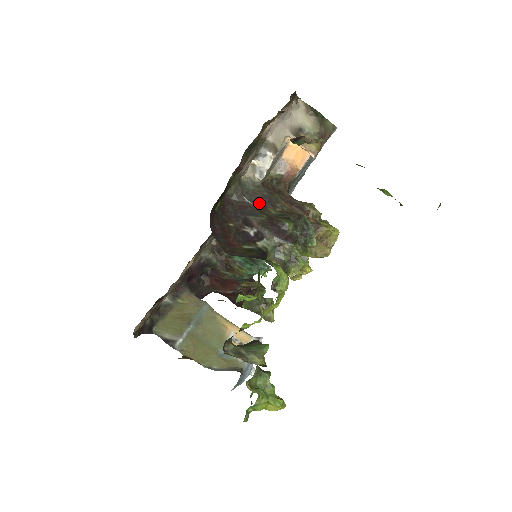
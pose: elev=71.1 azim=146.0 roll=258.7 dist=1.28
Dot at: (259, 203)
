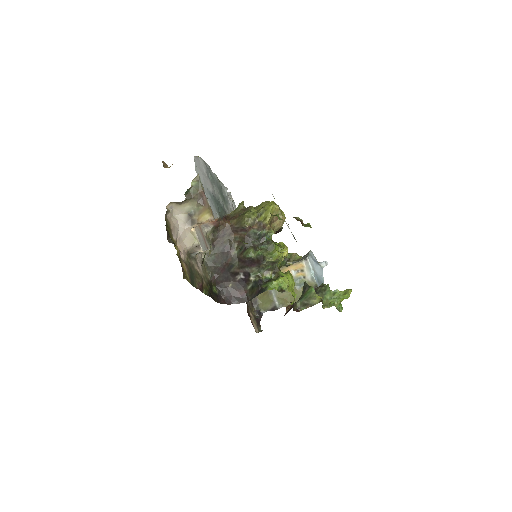
Dot at: (225, 258)
